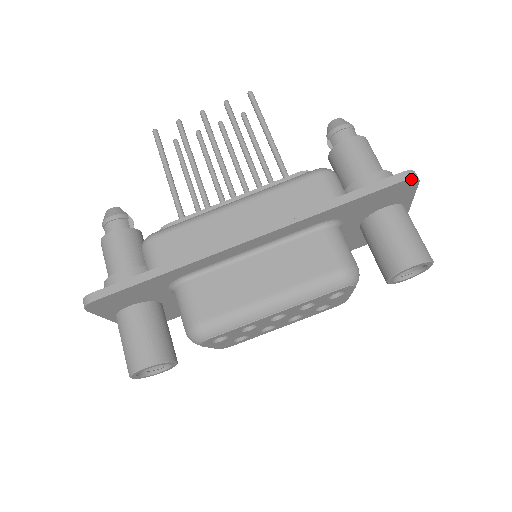
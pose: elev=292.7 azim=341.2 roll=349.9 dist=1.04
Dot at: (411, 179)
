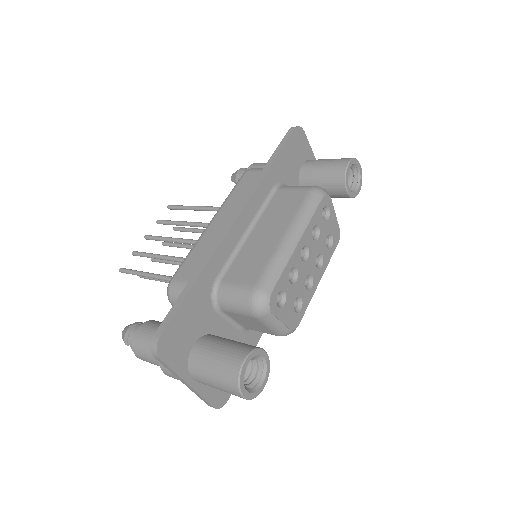
Dot at: (297, 128)
